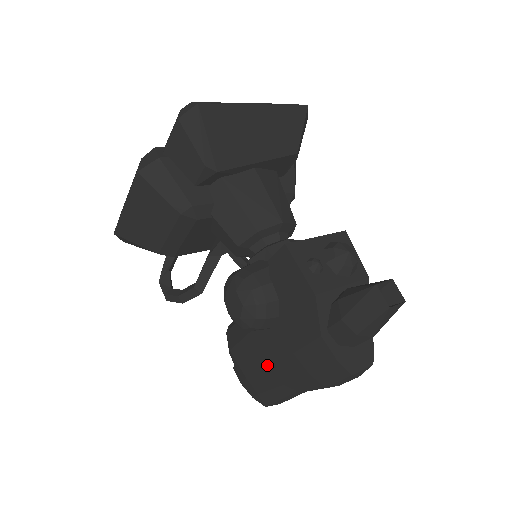
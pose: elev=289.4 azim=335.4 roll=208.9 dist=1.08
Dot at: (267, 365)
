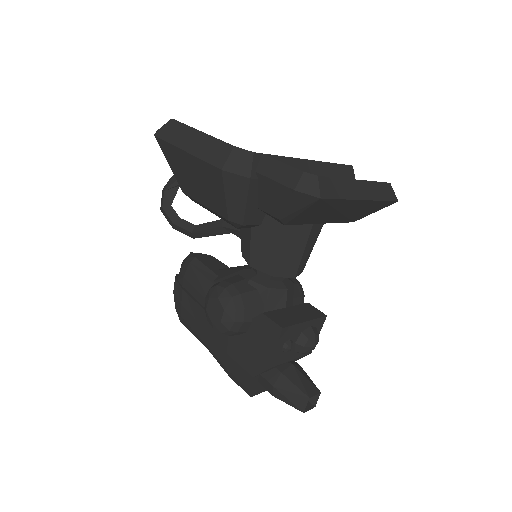
Dot at: (204, 327)
